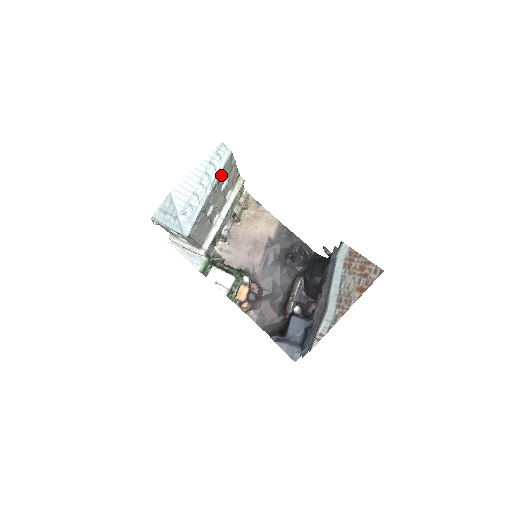
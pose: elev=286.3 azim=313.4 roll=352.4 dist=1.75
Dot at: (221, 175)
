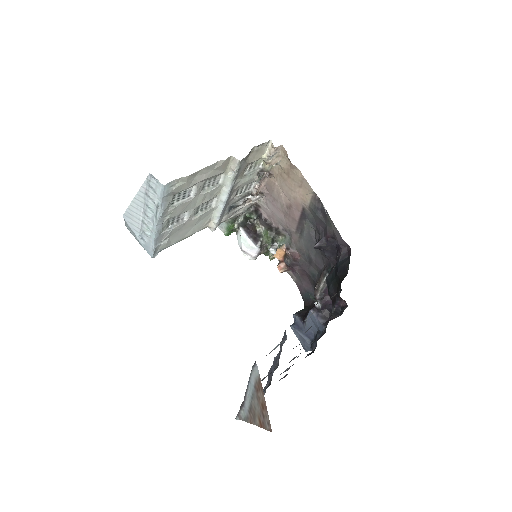
Dot at: (167, 202)
